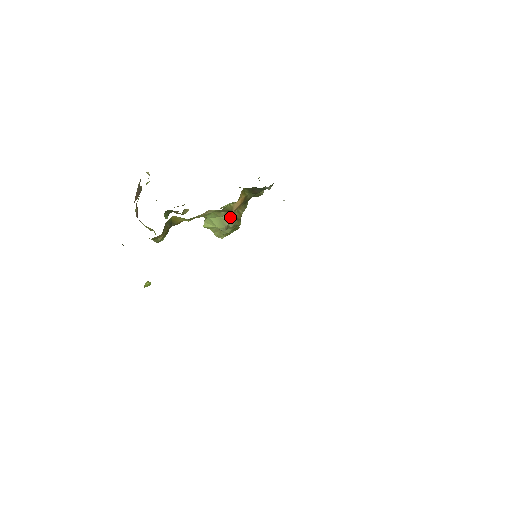
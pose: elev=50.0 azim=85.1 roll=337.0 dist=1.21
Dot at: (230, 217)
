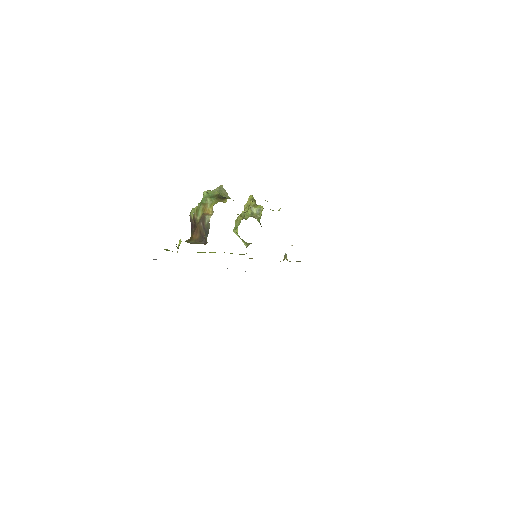
Dot at: occluded
